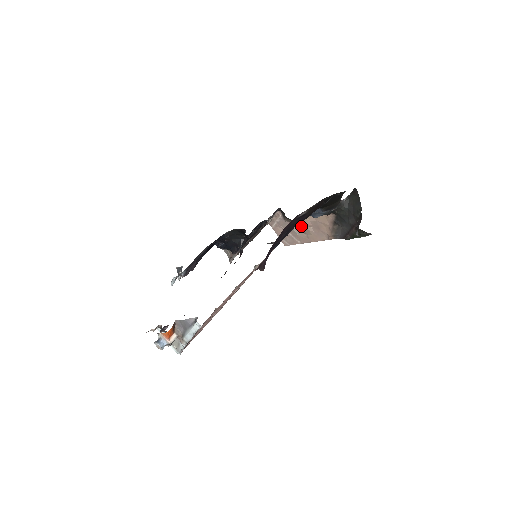
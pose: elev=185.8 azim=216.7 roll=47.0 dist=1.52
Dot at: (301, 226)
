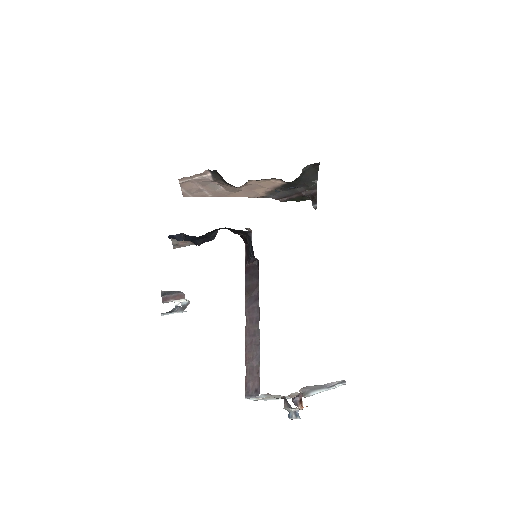
Dot at: (233, 187)
